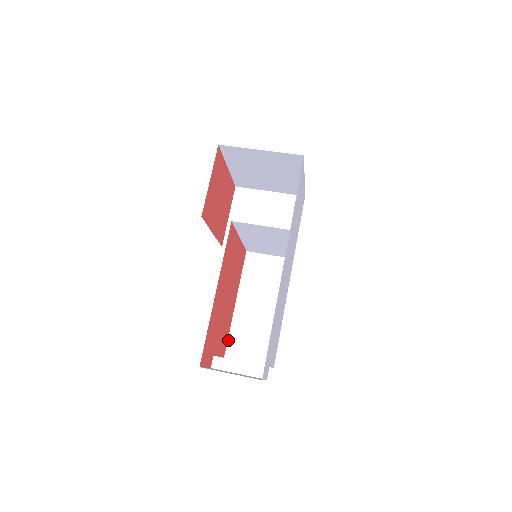
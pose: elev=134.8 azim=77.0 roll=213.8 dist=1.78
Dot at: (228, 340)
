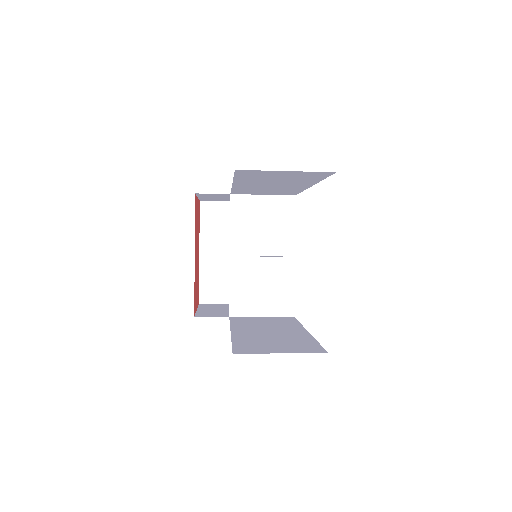
Dot at: (232, 345)
